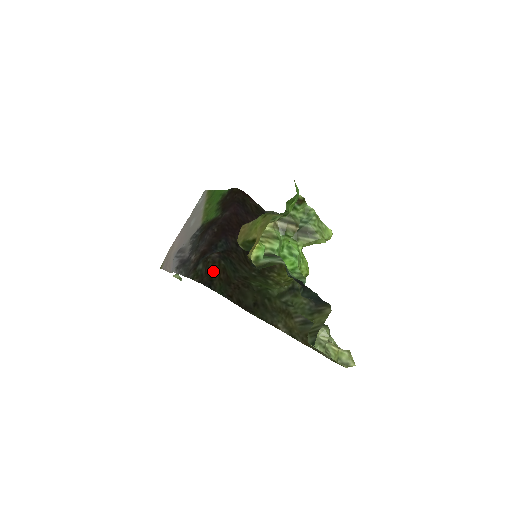
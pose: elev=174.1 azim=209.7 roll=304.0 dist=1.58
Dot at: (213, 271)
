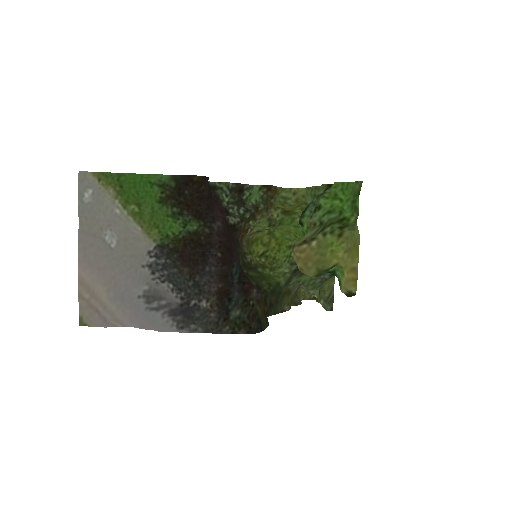
Dot at: (259, 311)
